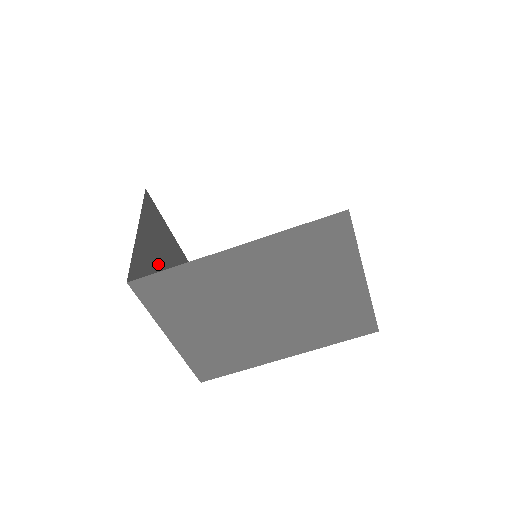
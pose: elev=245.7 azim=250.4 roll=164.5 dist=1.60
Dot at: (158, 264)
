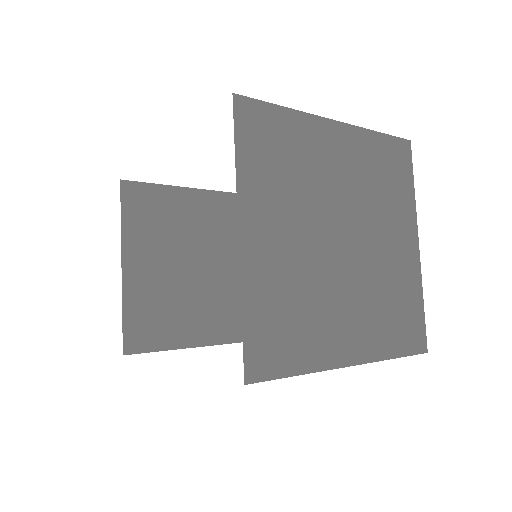
Dot at: (169, 270)
